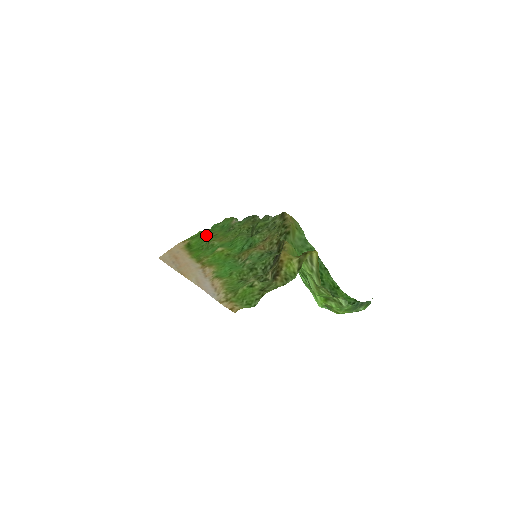
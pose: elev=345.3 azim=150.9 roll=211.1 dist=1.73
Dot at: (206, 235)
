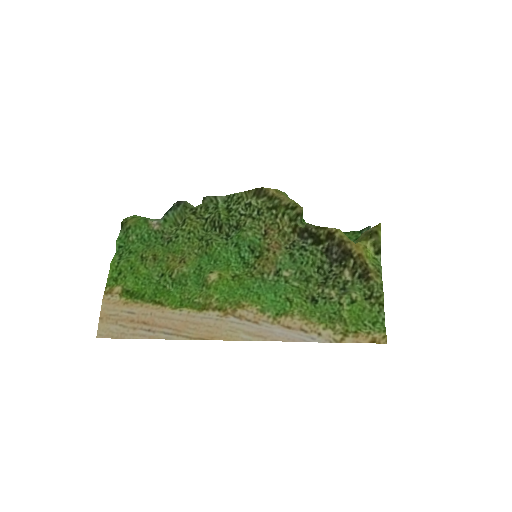
Dot at: (138, 265)
